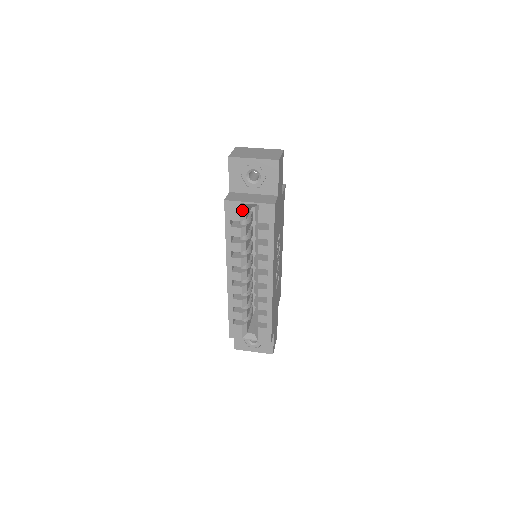
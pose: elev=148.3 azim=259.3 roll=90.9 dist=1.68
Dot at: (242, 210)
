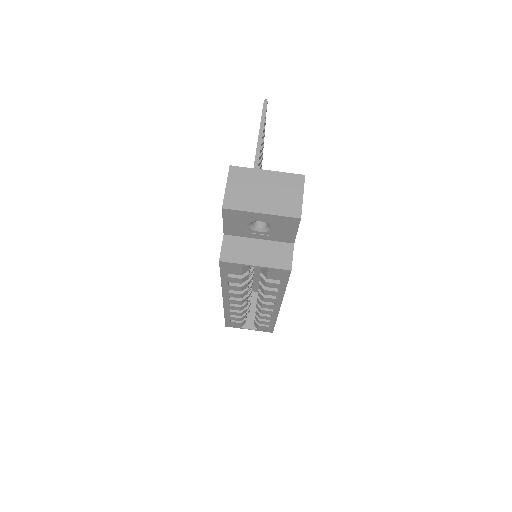
Dot at: (244, 267)
